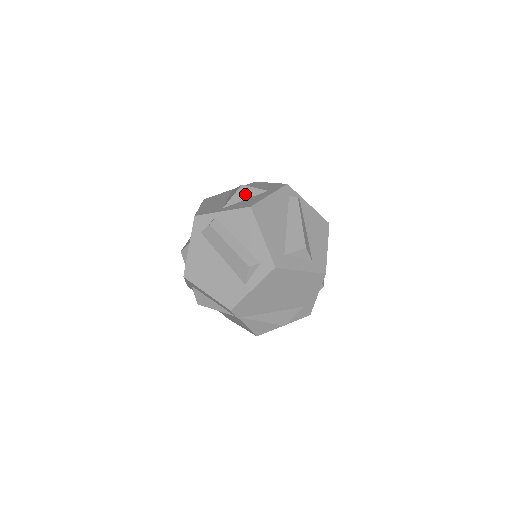
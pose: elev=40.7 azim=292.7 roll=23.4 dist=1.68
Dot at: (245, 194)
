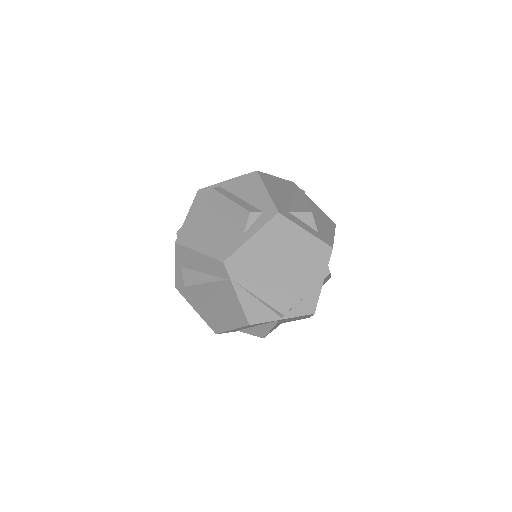
Dot at: occluded
